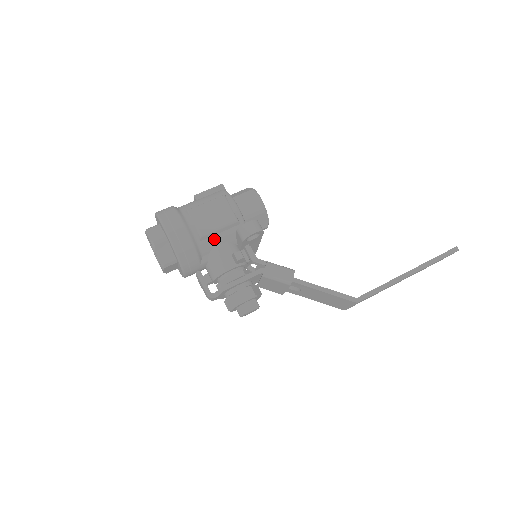
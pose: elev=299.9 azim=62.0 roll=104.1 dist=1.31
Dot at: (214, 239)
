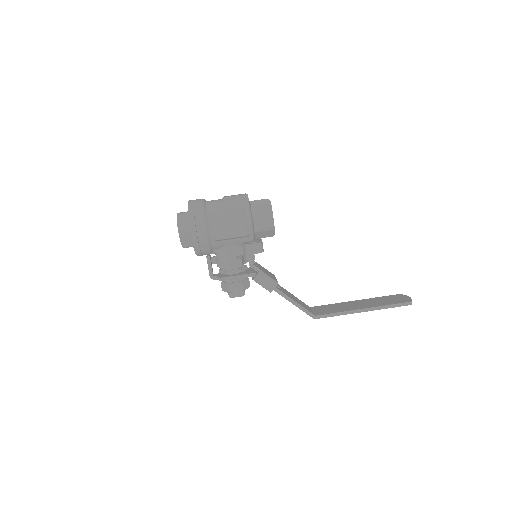
Dot at: (226, 242)
